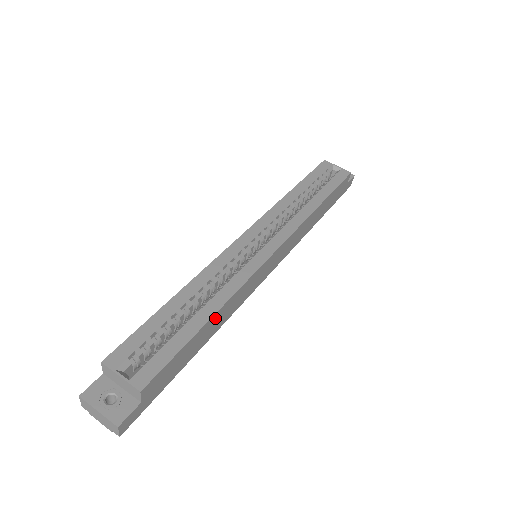
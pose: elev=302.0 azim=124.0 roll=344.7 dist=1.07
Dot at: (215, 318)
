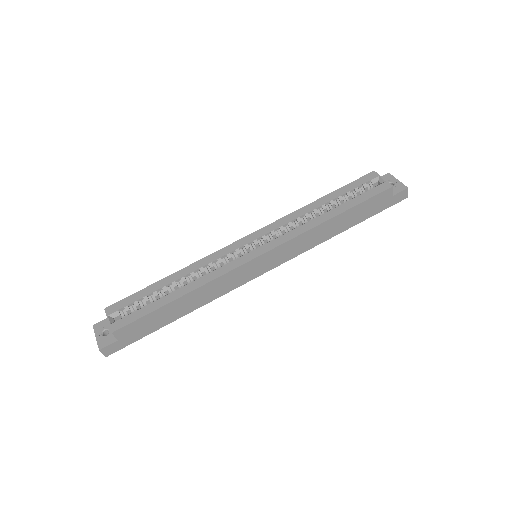
Dot at: (187, 298)
